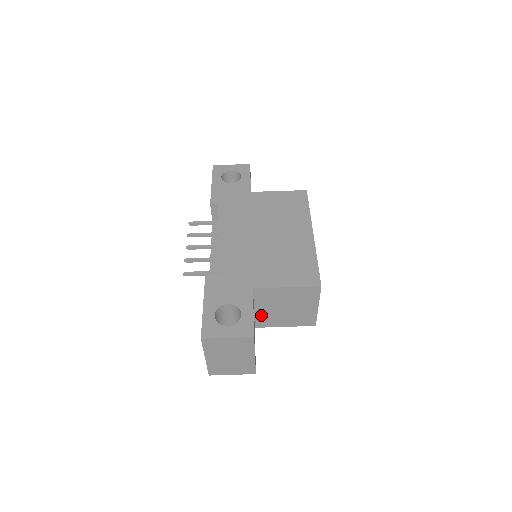
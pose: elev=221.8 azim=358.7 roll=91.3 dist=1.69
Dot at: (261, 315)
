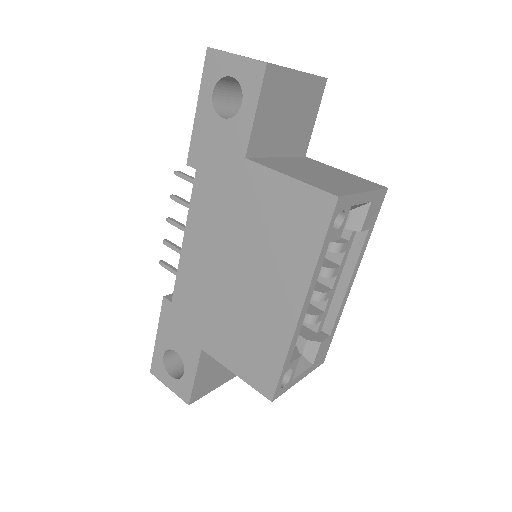
Dot at: occluded
